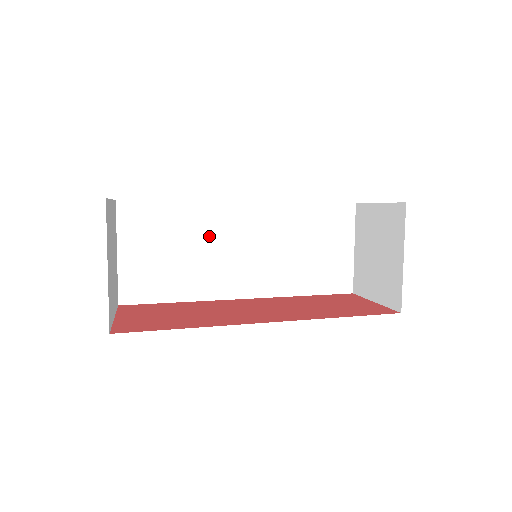
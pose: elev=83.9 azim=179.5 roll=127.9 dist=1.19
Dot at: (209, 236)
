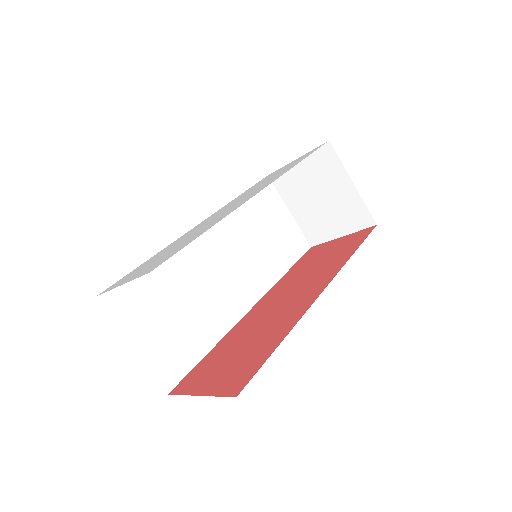
Dot at: (193, 273)
